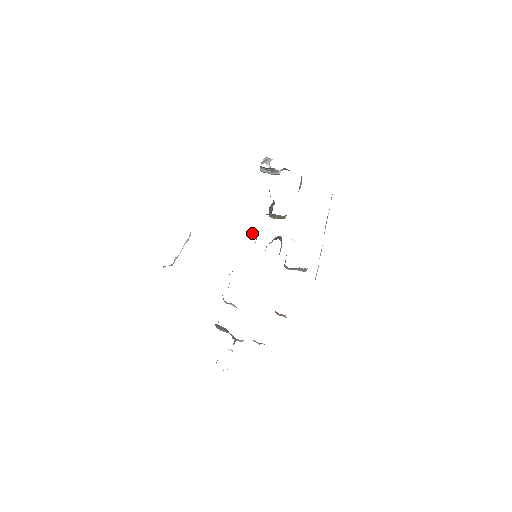
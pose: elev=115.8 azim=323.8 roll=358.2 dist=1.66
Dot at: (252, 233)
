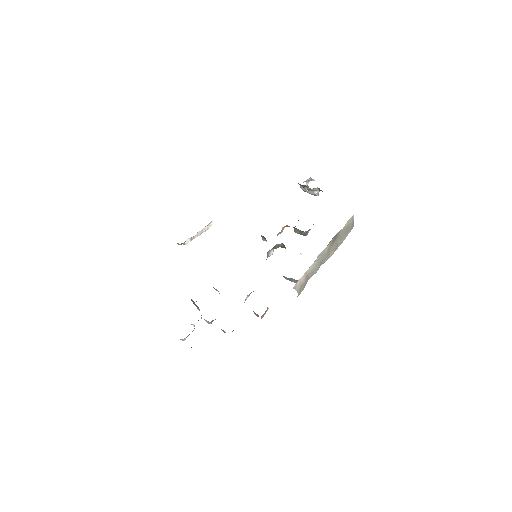
Dot at: (264, 237)
